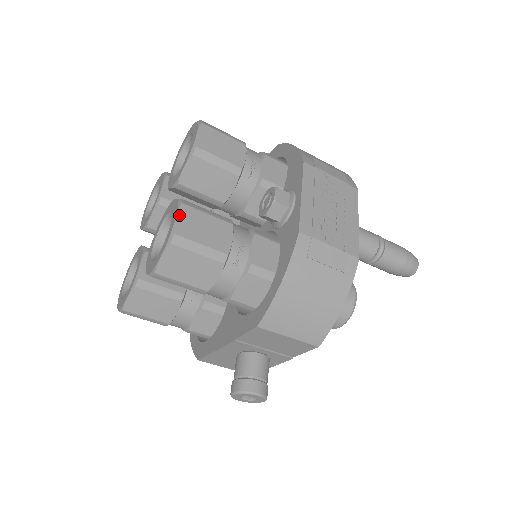
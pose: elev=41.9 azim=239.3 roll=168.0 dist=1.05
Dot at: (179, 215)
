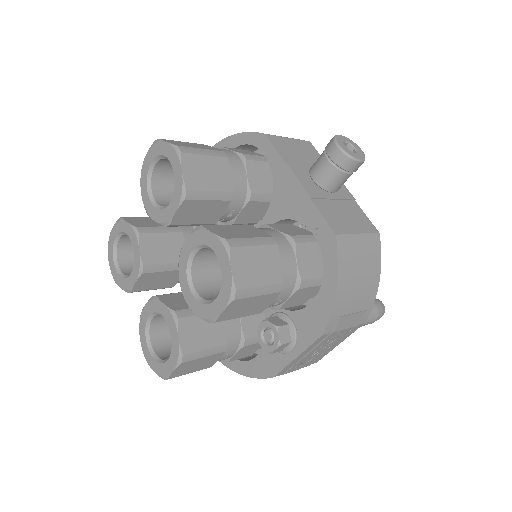
Dot at: (176, 370)
